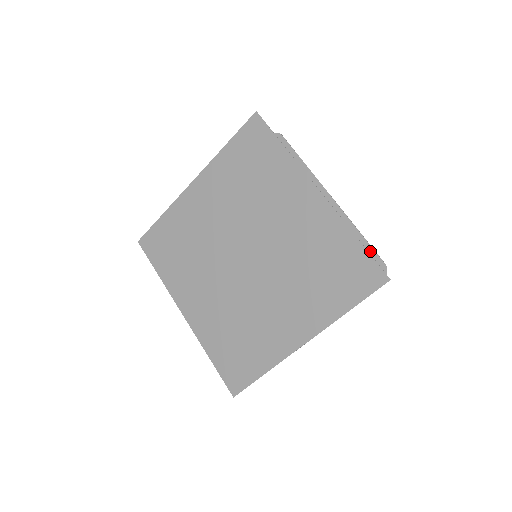
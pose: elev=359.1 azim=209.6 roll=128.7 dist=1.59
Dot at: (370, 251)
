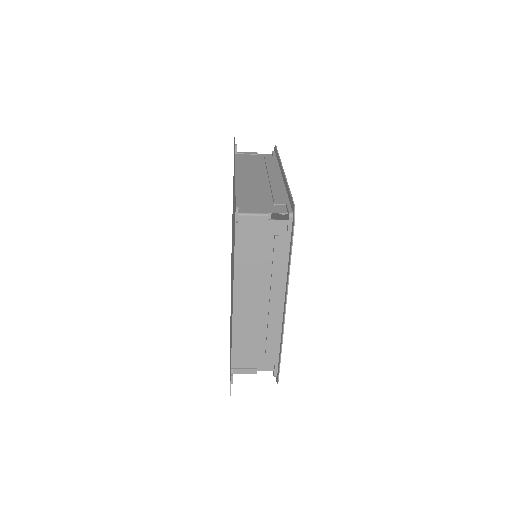
Dot at: (290, 200)
